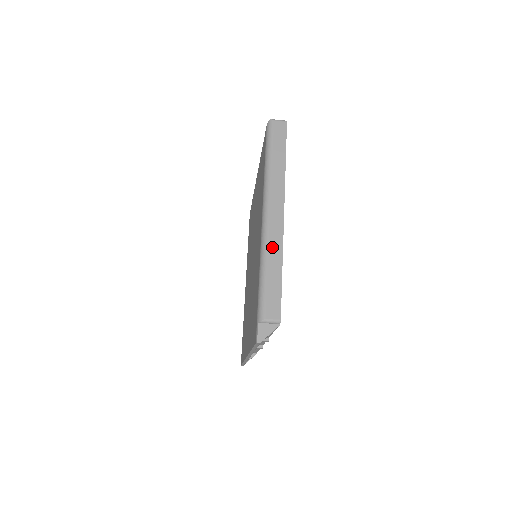
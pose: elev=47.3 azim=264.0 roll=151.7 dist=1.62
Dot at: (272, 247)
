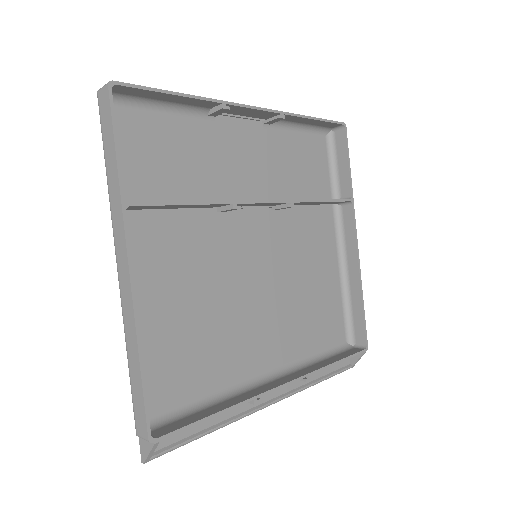
Dot at: (127, 324)
